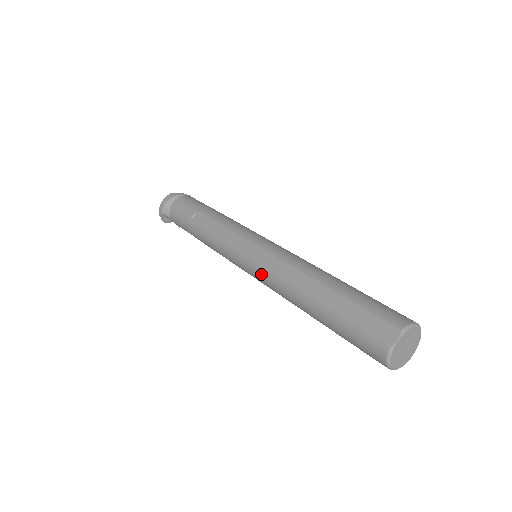
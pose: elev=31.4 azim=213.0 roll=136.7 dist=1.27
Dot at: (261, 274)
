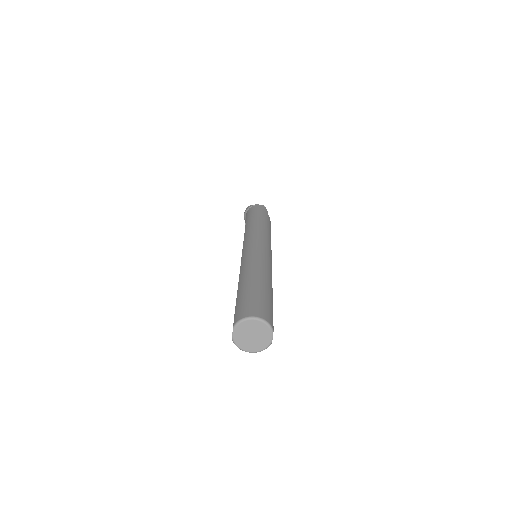
Dot at: occluded
